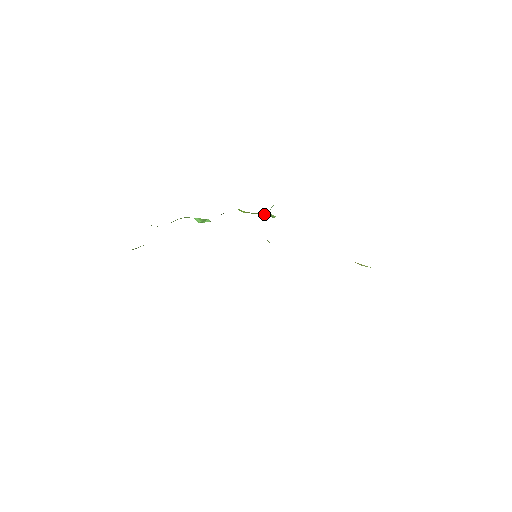
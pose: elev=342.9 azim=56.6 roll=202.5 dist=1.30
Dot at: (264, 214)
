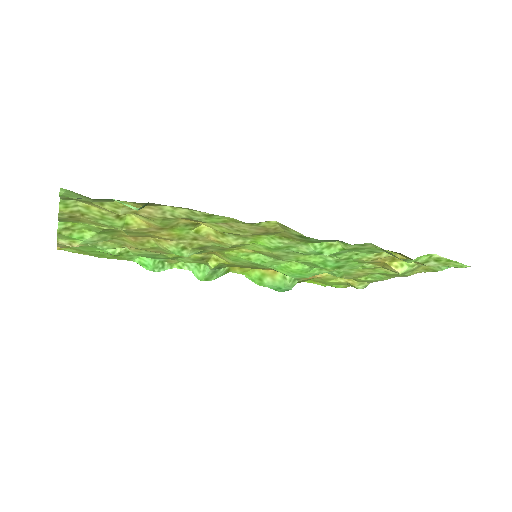
Dot at: (277, 280)
